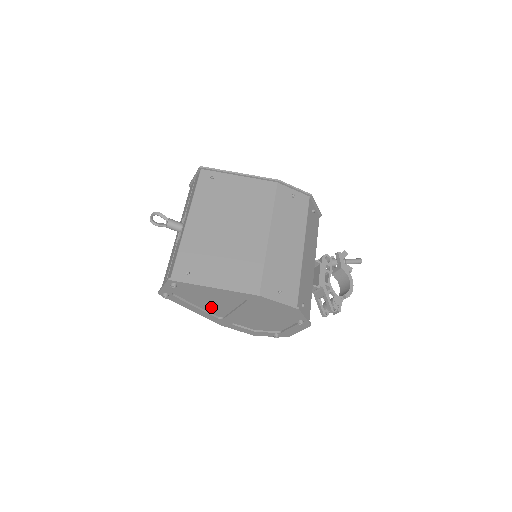
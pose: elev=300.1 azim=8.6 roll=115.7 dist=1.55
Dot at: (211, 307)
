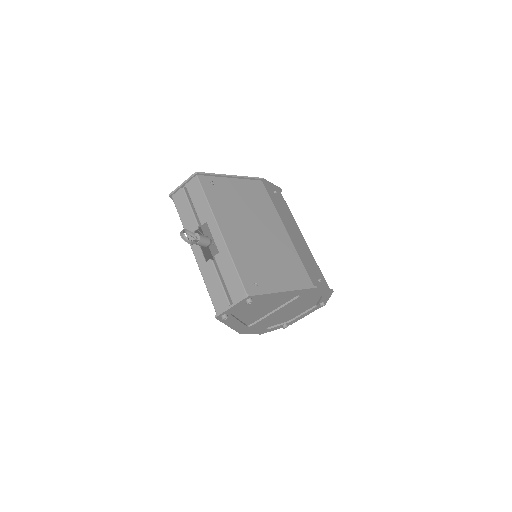
Dot at: (252, 316)
